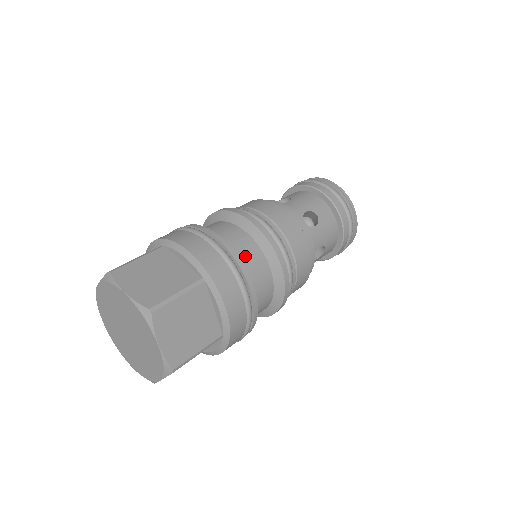
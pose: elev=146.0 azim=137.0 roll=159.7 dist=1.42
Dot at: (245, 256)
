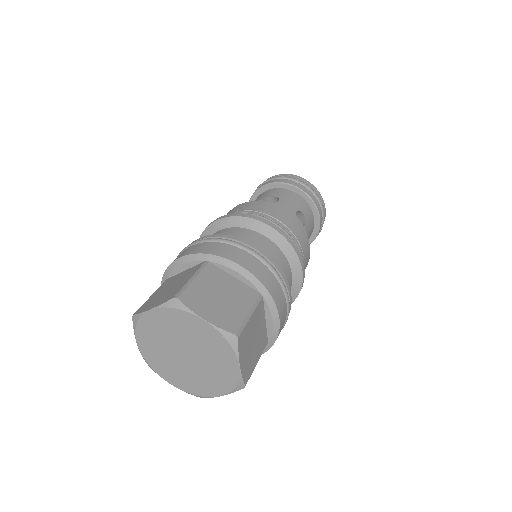
Dot at: occluded
